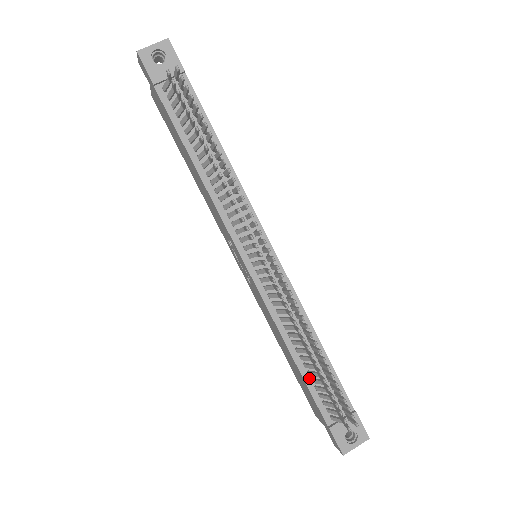
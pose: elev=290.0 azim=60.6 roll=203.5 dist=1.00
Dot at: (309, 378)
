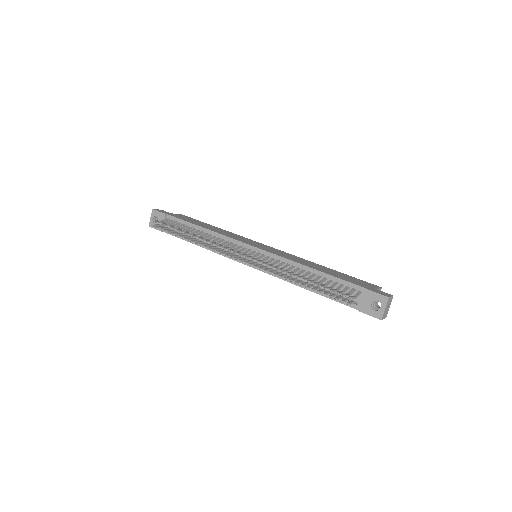
Dot at: occluded
